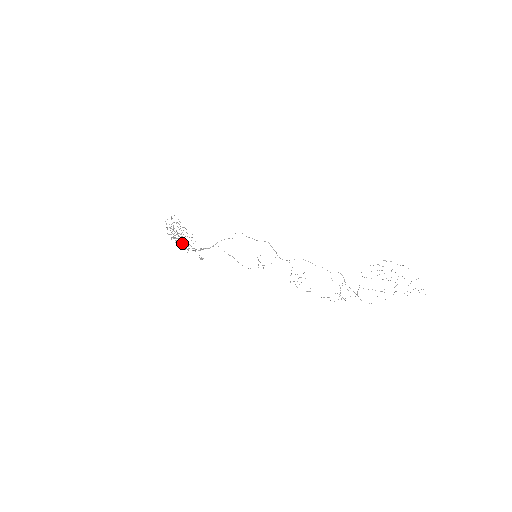
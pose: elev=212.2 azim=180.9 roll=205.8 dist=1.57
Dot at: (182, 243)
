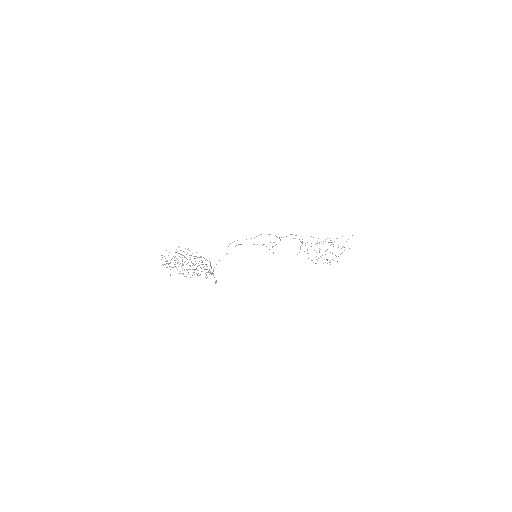
Dot at: occluded
